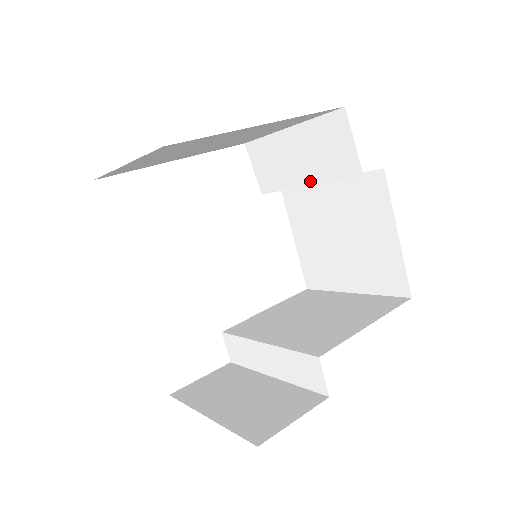
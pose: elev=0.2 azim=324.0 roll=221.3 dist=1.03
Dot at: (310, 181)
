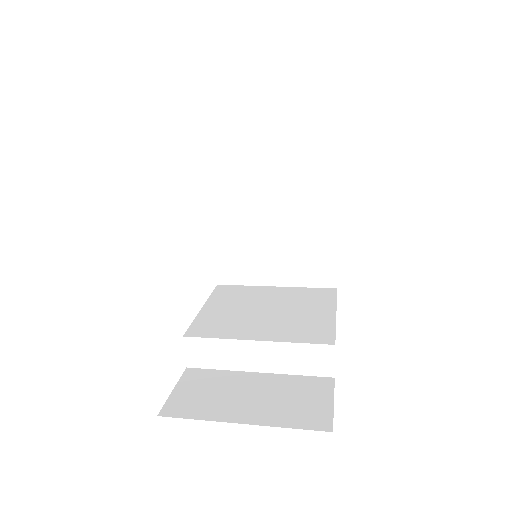
Dot at: (275, 185)
